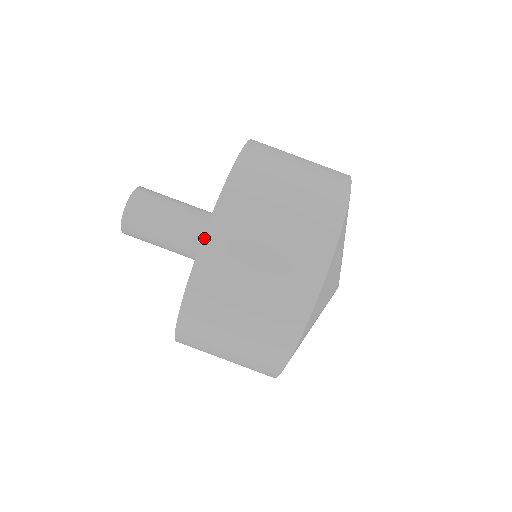
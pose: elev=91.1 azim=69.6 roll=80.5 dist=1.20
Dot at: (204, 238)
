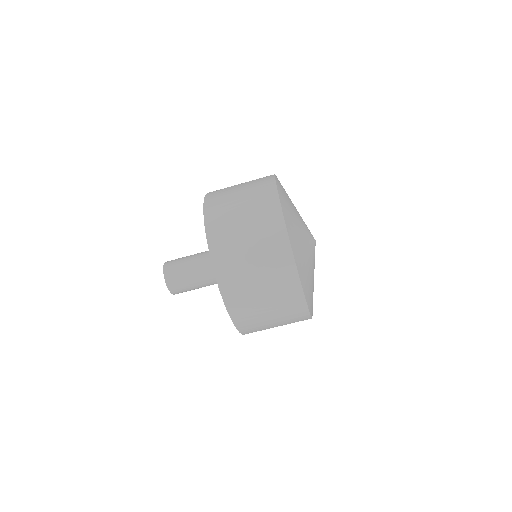
Dot at: occluded
